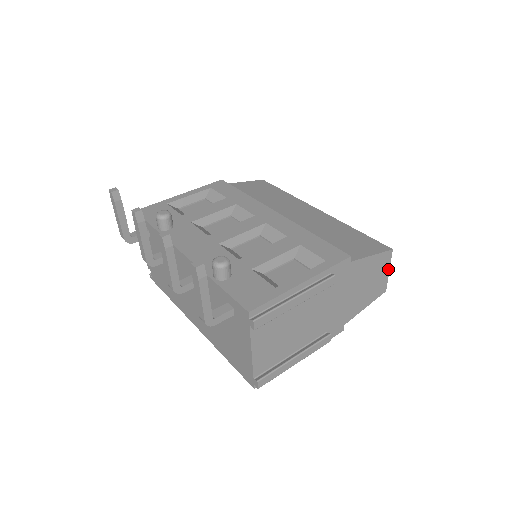
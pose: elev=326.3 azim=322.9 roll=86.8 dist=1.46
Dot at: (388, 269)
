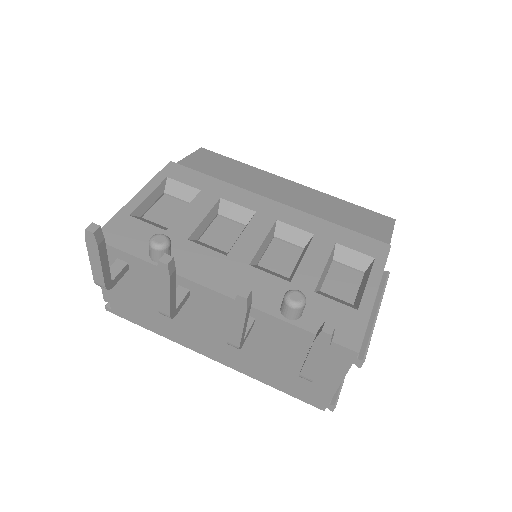
Dot at: occluded
